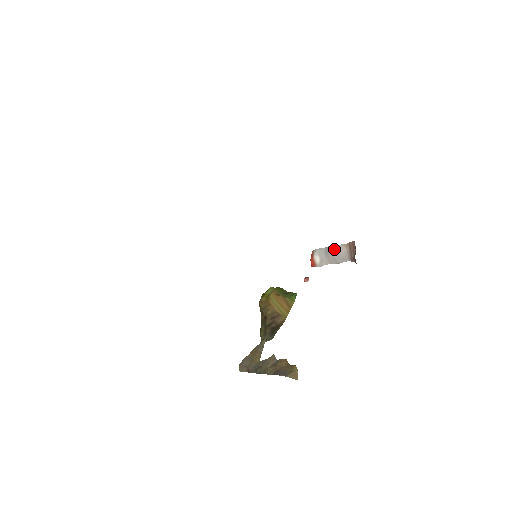
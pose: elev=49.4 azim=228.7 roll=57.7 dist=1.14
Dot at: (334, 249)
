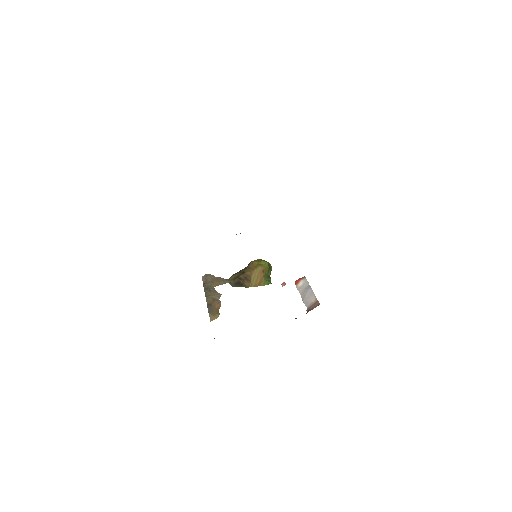
Dot at: (311, 292)
